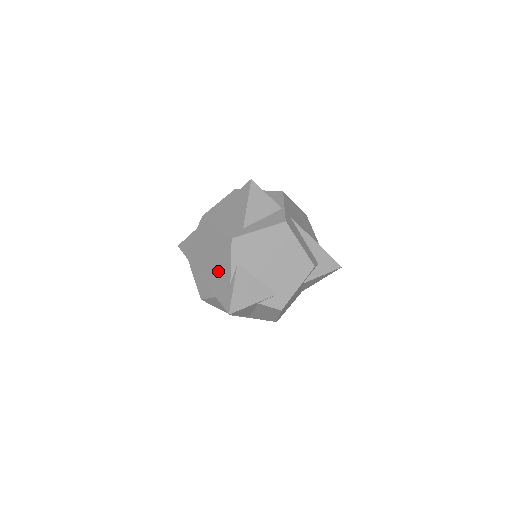
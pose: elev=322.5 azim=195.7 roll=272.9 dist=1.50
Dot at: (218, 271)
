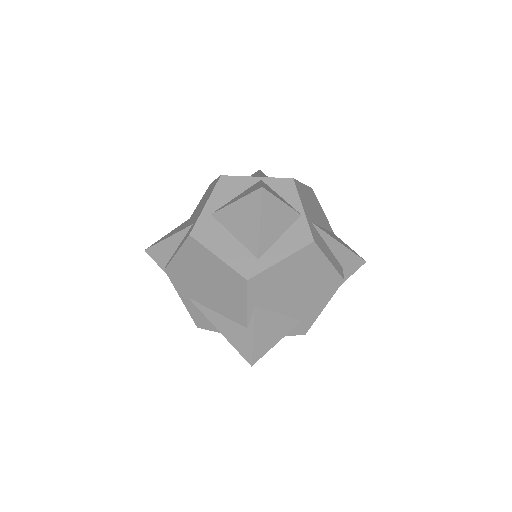
Dot at: (225, 308)
